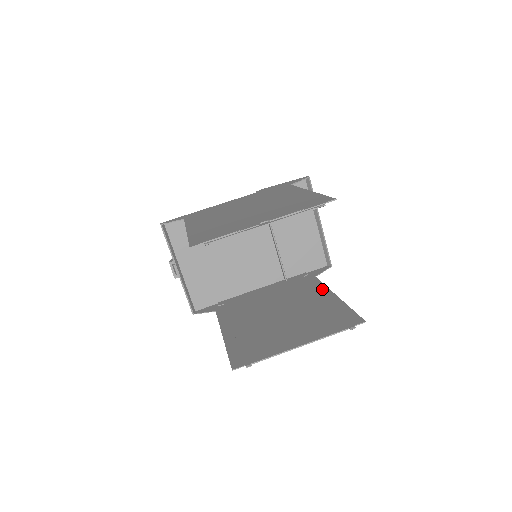
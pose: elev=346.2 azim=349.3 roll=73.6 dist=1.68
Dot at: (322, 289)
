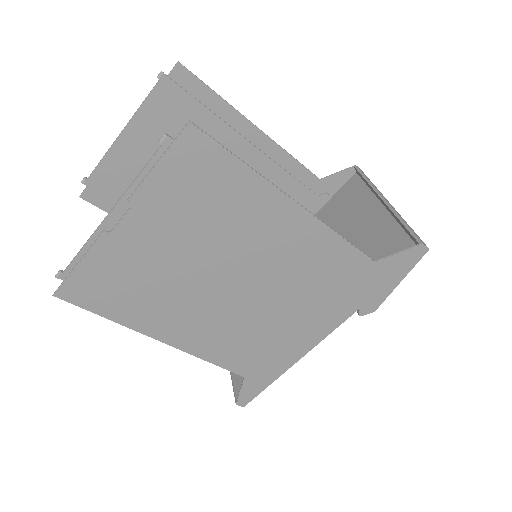
Dot at: (320, 234)
